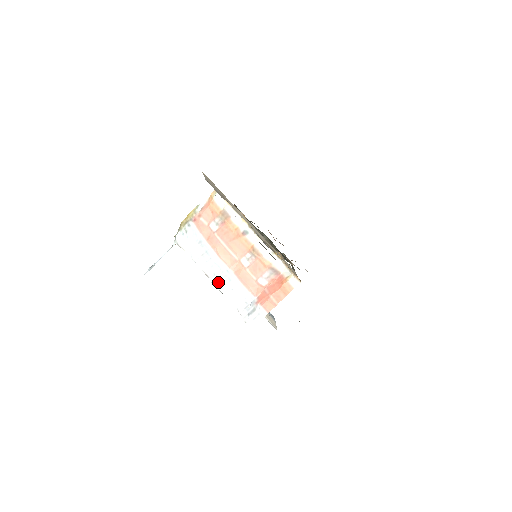
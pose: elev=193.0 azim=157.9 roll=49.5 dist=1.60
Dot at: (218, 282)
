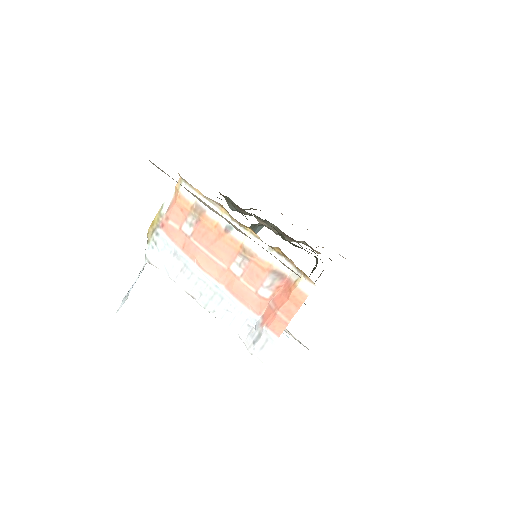
Dot at: (207, 303)
